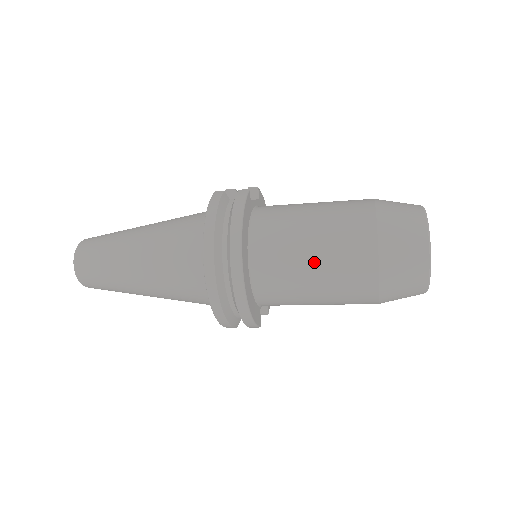
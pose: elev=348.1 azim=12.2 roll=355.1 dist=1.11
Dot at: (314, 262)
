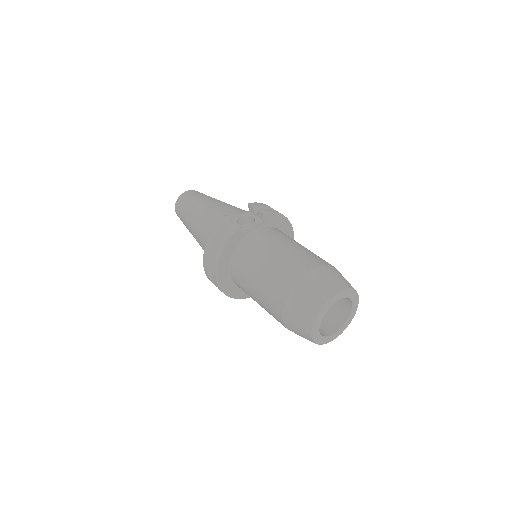
Dot at: (255, 295)
